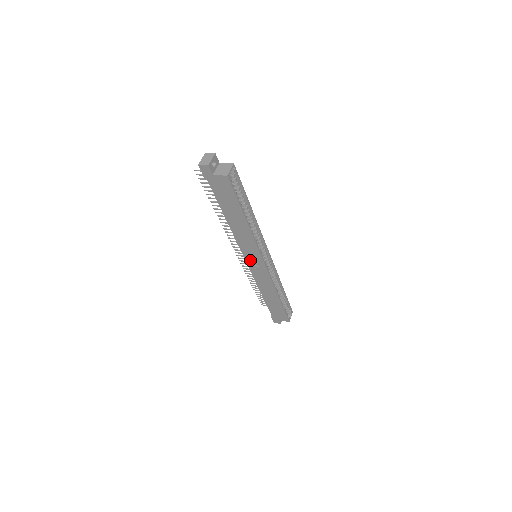
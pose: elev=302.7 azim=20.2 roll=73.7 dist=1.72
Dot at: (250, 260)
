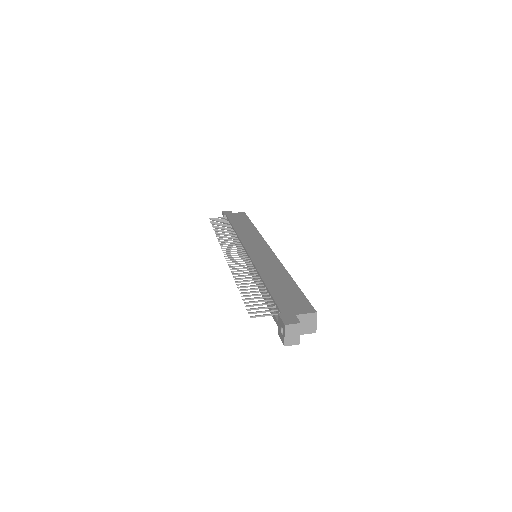
Dot at: occluded
